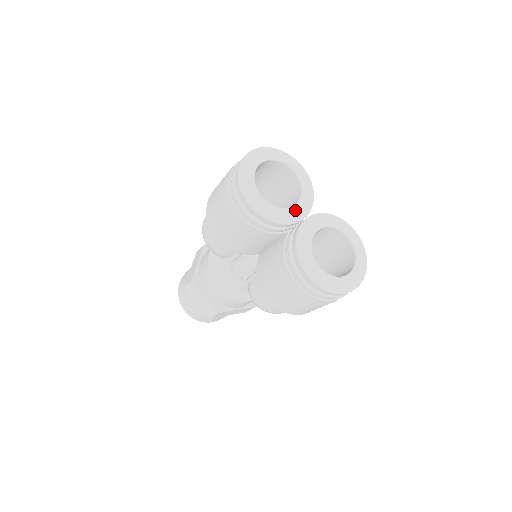
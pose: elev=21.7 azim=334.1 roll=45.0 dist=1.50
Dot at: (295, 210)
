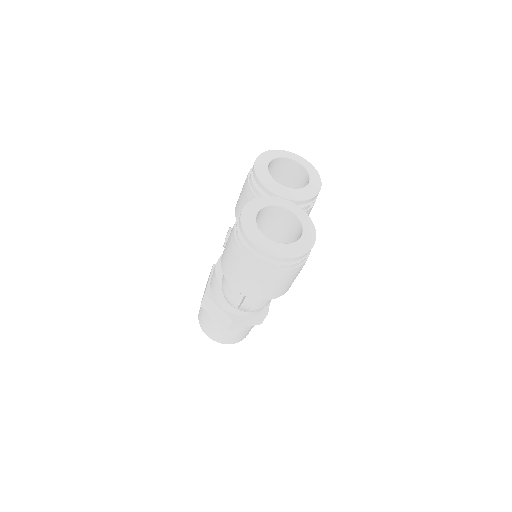
Dot at: (282, 188)
